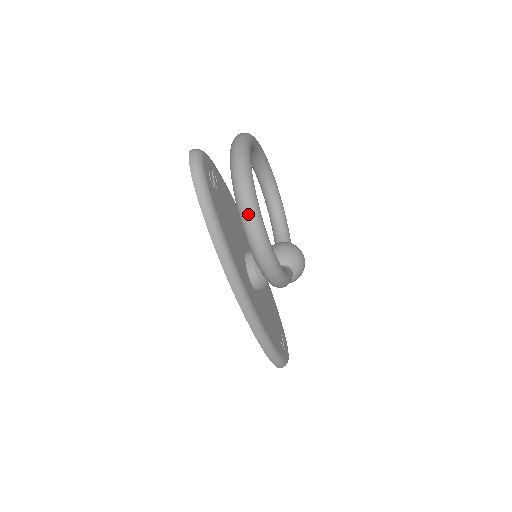
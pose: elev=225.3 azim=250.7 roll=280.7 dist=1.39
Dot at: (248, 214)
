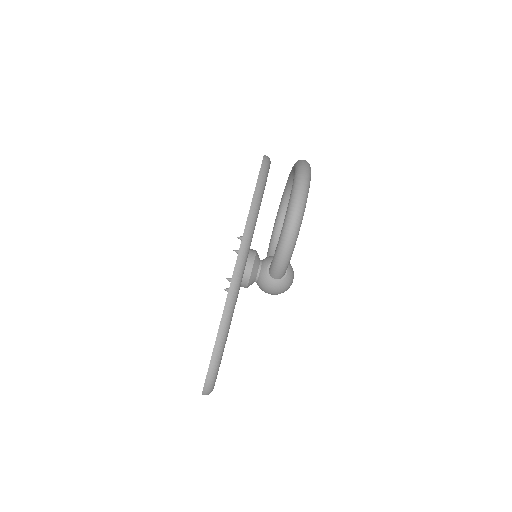
Dot at: (305, 171)
